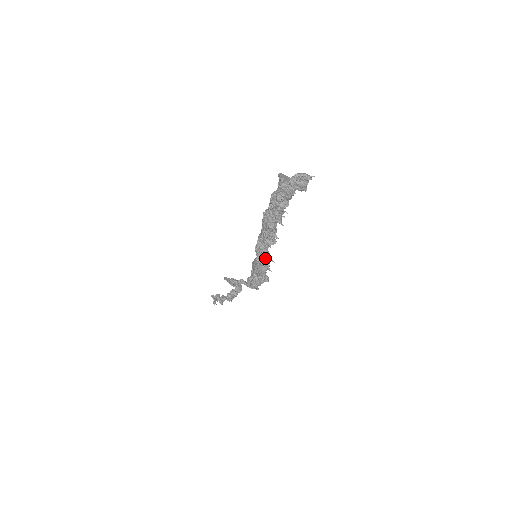
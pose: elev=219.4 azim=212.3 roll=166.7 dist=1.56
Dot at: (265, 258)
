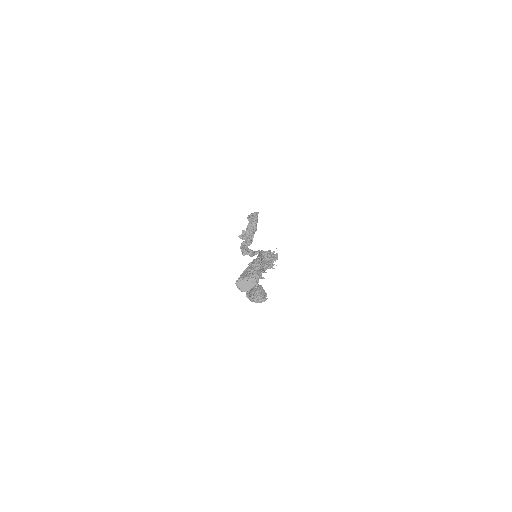
Dot at: (265, 270)
